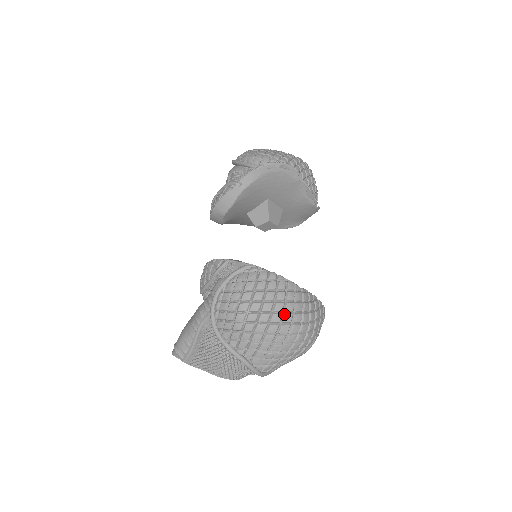
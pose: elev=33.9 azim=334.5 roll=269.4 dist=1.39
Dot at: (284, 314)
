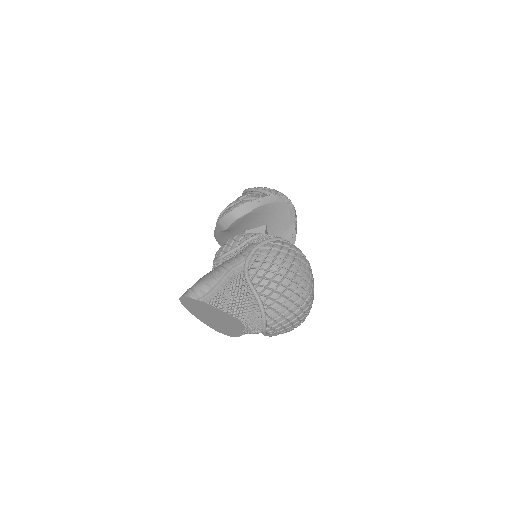
Dot at: (303, 279)
